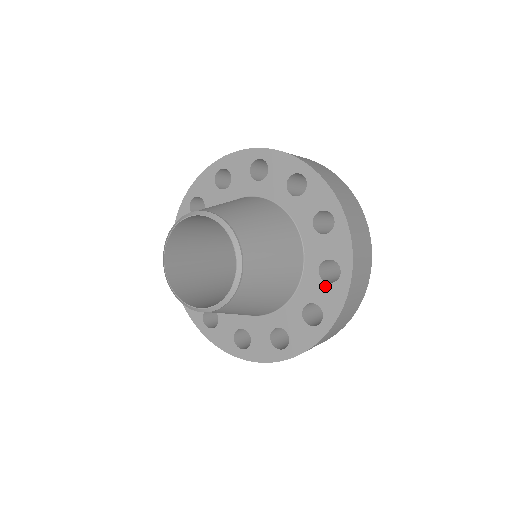
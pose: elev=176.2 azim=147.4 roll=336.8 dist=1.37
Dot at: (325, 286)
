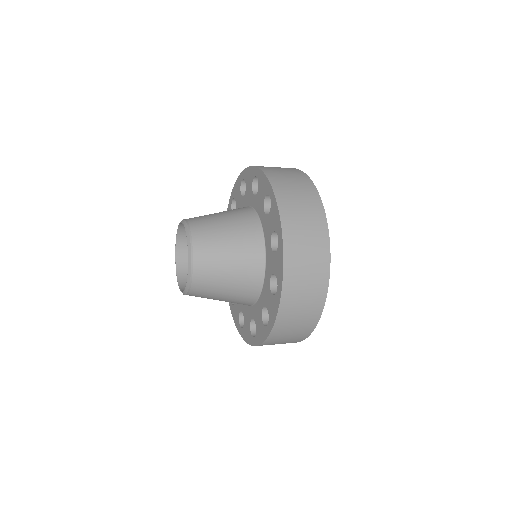
Dot at: (274, 256)
